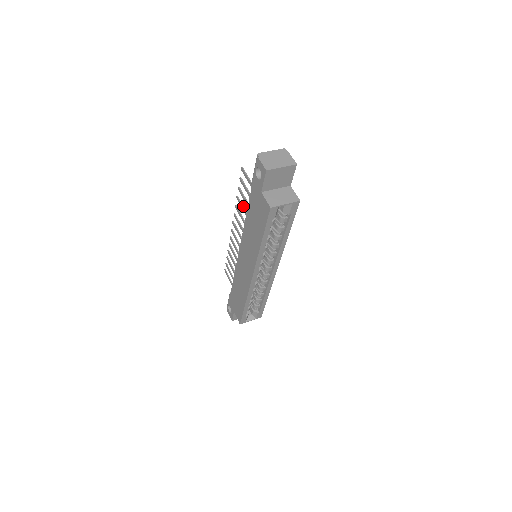
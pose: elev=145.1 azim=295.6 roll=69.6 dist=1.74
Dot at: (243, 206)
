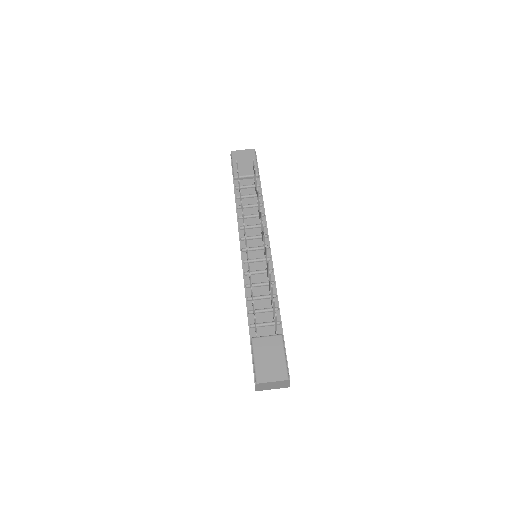
Dot at: (251, 284)
